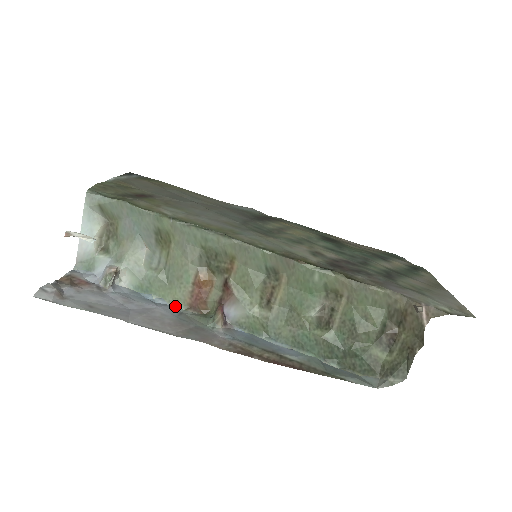
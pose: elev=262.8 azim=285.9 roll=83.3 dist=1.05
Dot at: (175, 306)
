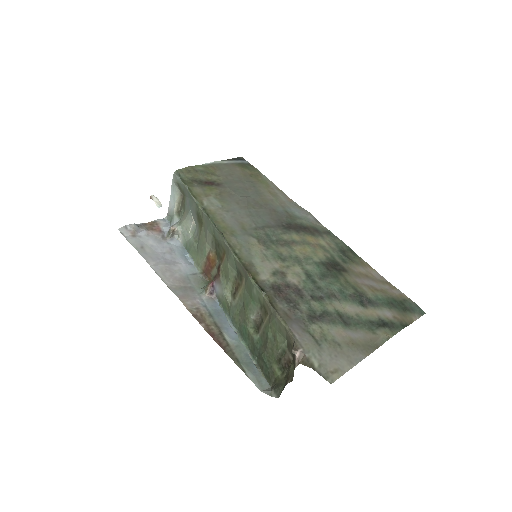
Dot at: (196, 267)
